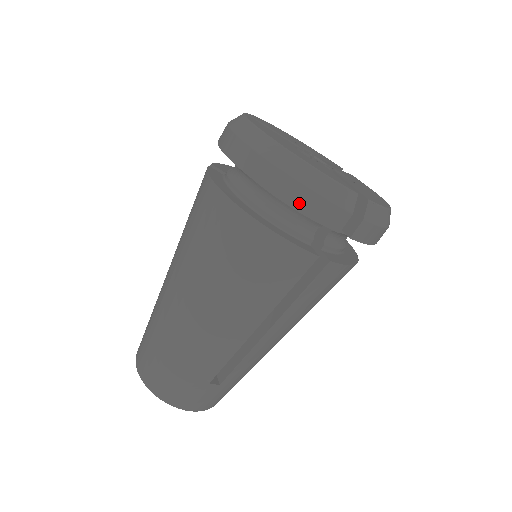
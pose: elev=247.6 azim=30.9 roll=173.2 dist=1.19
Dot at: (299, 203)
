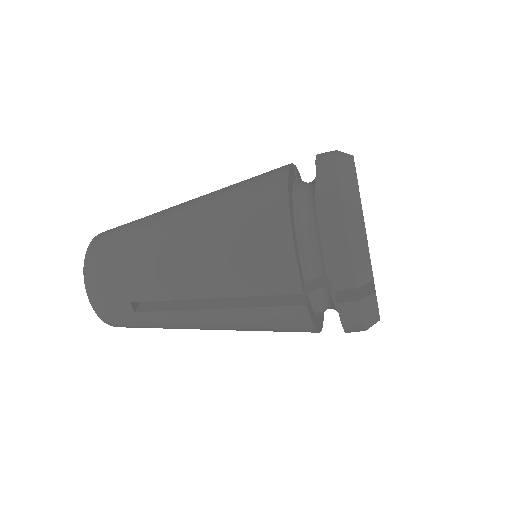
Dot at: (331, 242)
